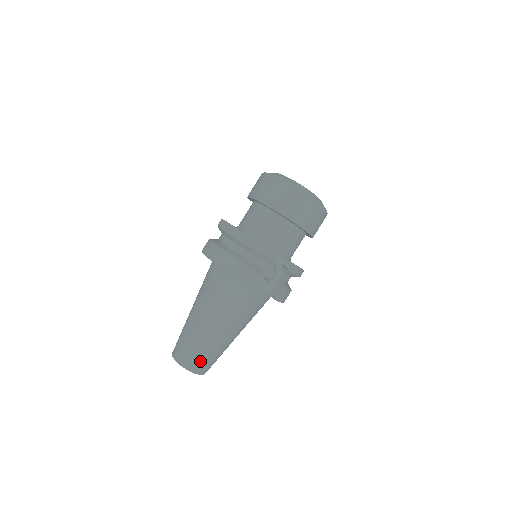
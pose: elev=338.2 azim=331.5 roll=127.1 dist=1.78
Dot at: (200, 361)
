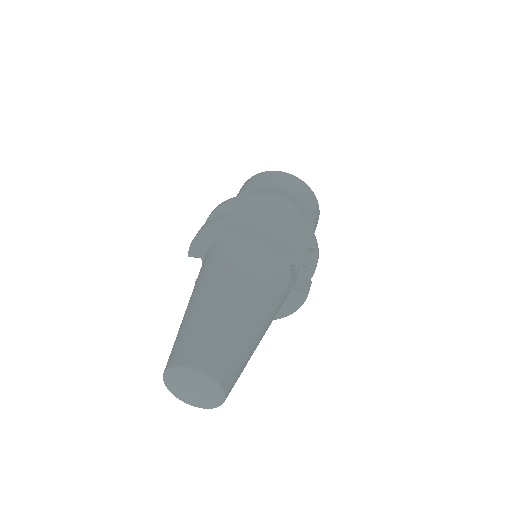
Dot at: (233, 369)
